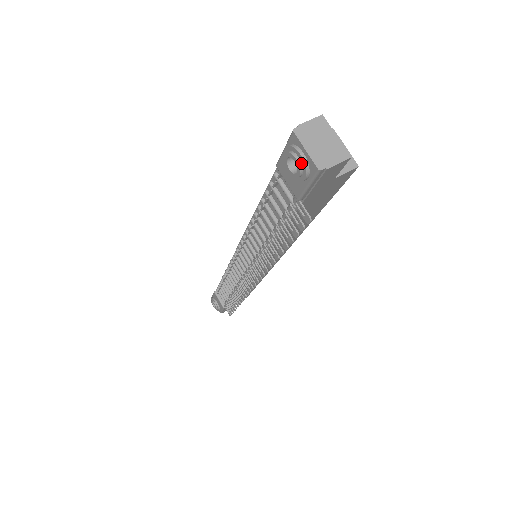
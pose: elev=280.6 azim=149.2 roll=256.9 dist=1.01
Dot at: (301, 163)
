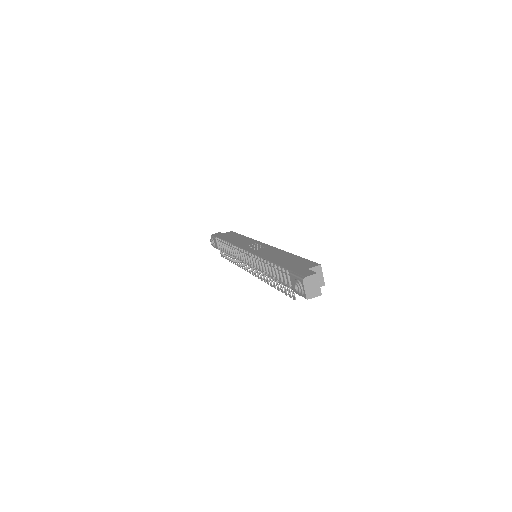
Dot at: (301, 291)
